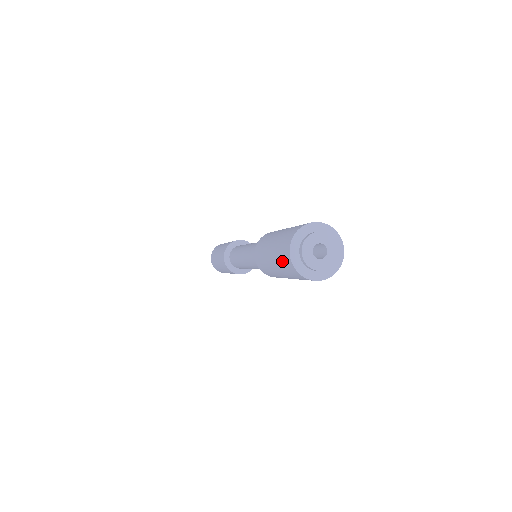
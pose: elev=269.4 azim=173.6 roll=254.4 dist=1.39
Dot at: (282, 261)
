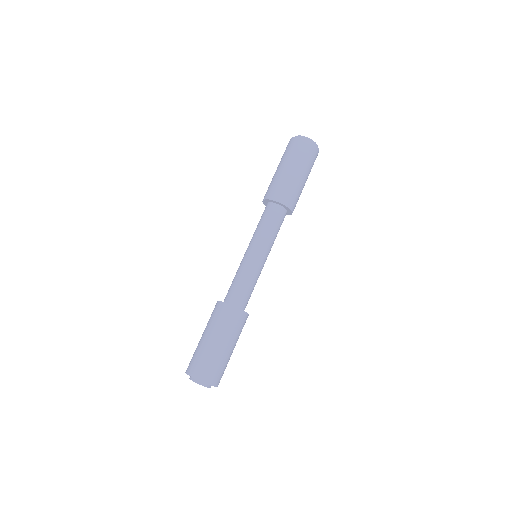
Dot at: occluded
